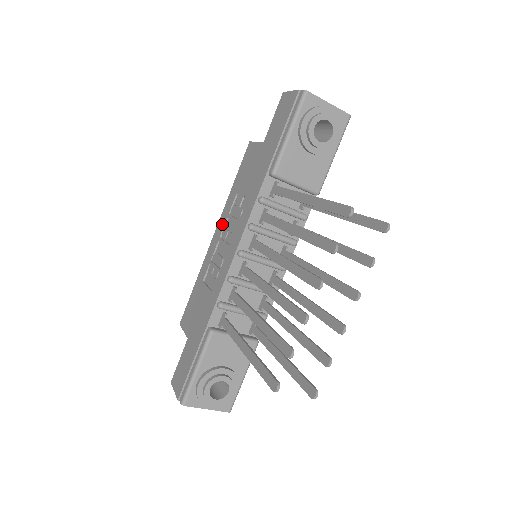
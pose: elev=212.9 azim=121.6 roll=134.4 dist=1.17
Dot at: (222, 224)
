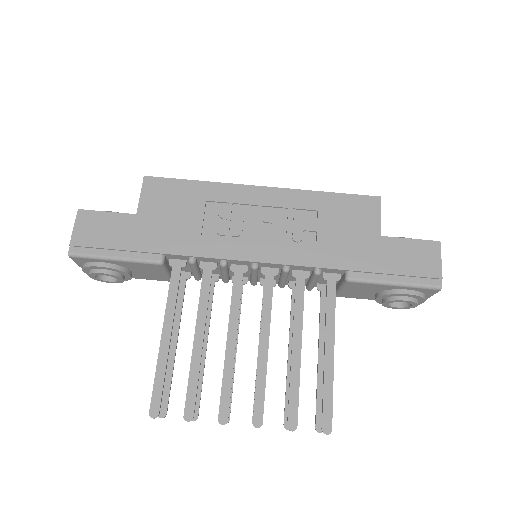
Dot at: (278, 201)
